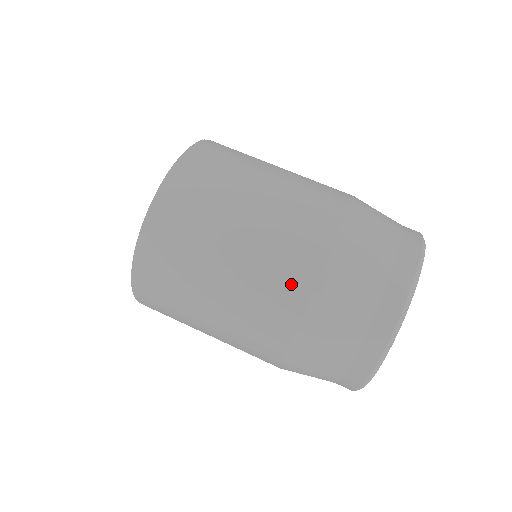
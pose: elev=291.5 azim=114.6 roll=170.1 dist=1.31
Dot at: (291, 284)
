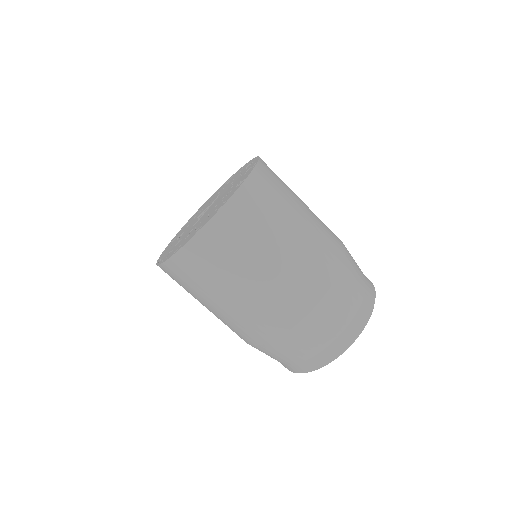
Dot at: (299, 301)
